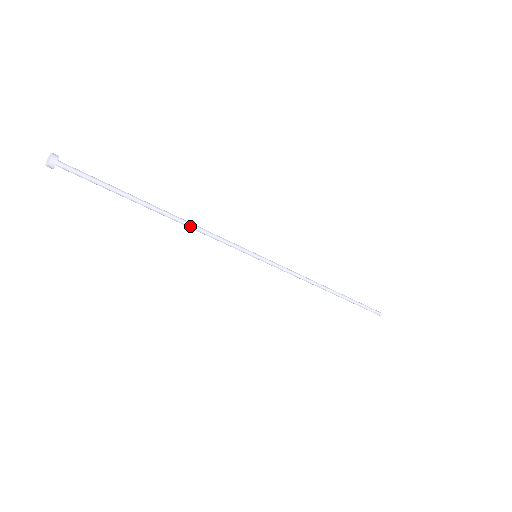
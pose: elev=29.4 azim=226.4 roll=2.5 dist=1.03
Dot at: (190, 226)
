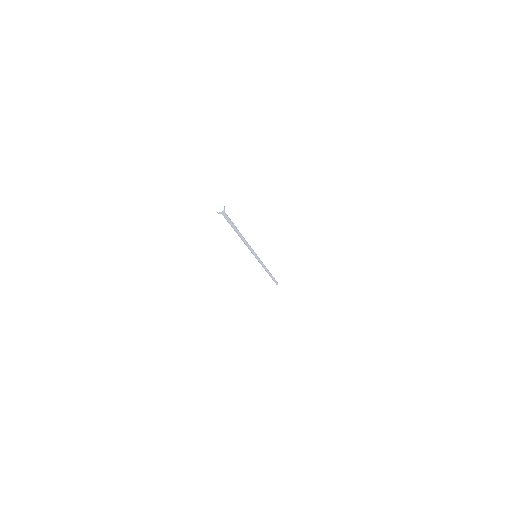
Dot at: (245, 242)
